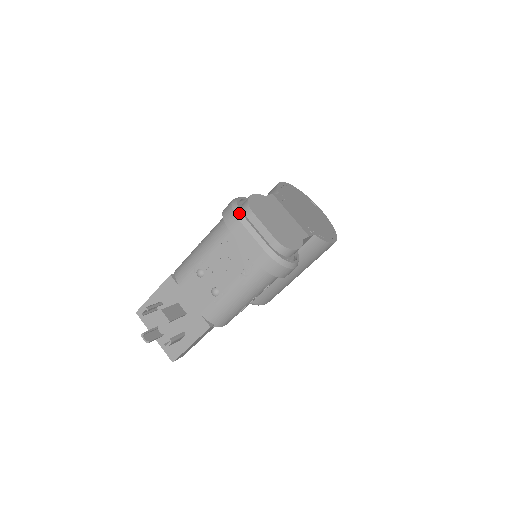
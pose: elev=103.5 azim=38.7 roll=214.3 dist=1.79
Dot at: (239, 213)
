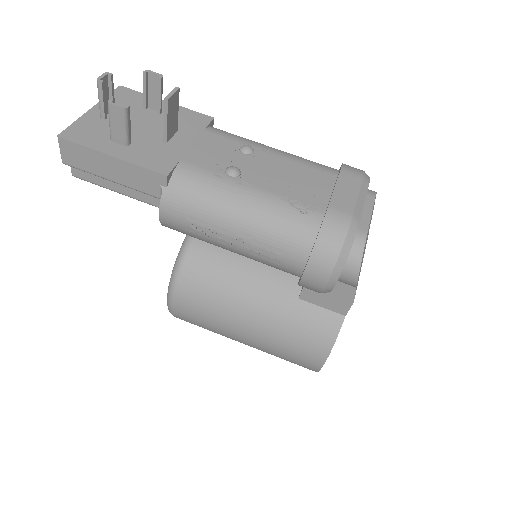
Dot at: (368, 177)
